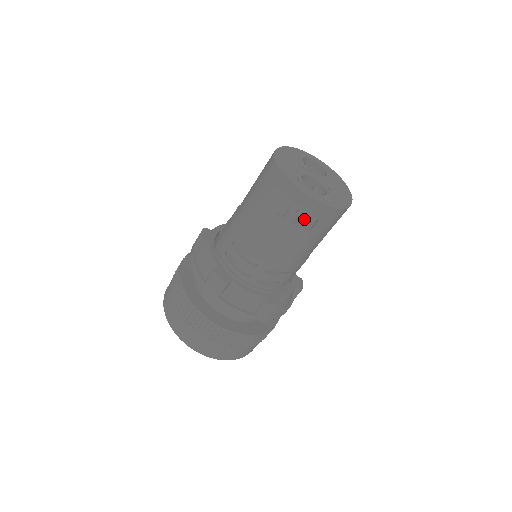
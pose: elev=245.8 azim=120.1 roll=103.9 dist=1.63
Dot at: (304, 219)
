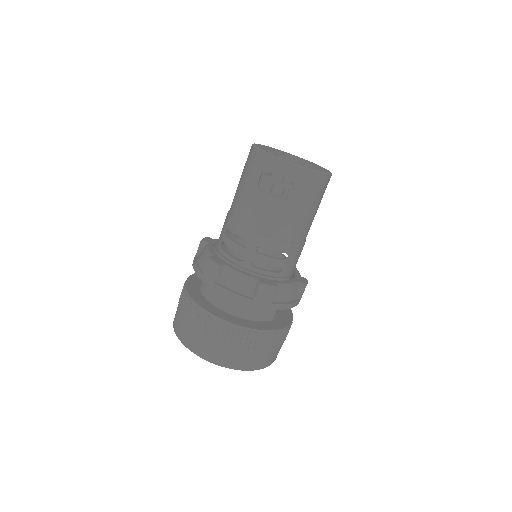
Dot at: occluded
